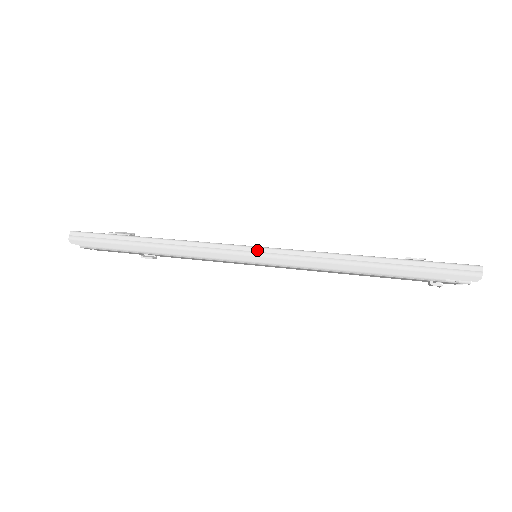
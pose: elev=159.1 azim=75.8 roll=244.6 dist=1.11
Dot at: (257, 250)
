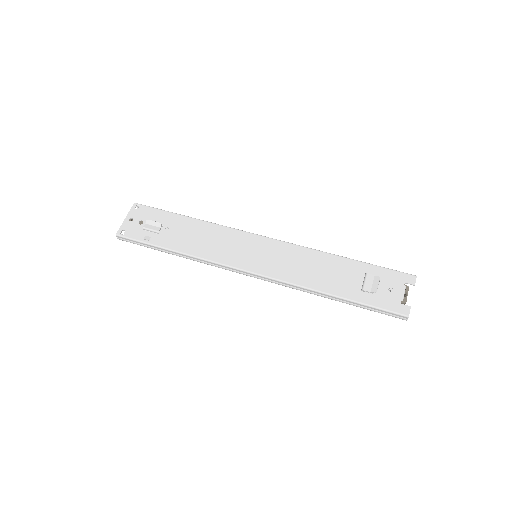
Dot at: (254, 275)
